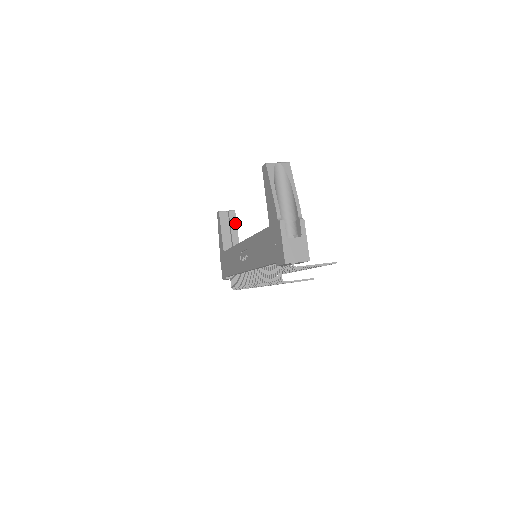
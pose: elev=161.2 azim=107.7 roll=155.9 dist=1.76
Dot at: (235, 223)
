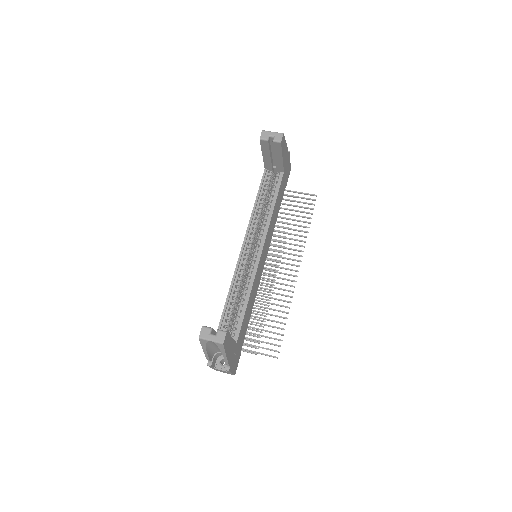
Dot at: (280, 152)
